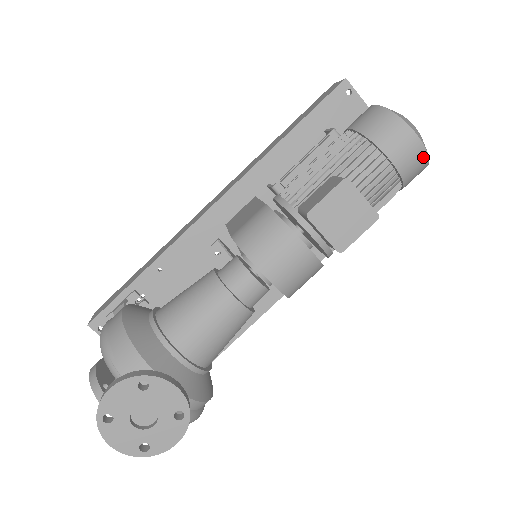
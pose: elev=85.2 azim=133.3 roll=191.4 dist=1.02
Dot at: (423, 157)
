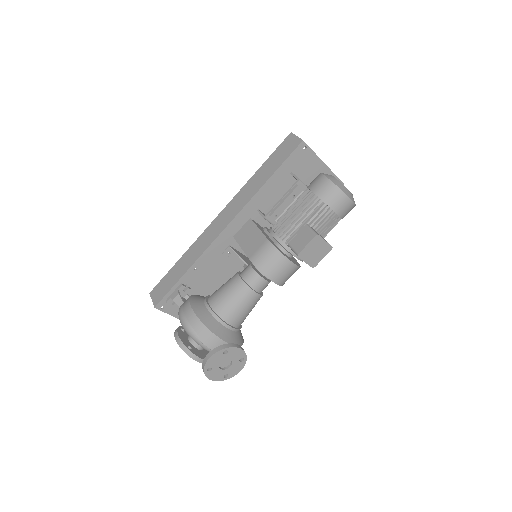
Dot at: (353, 207)
